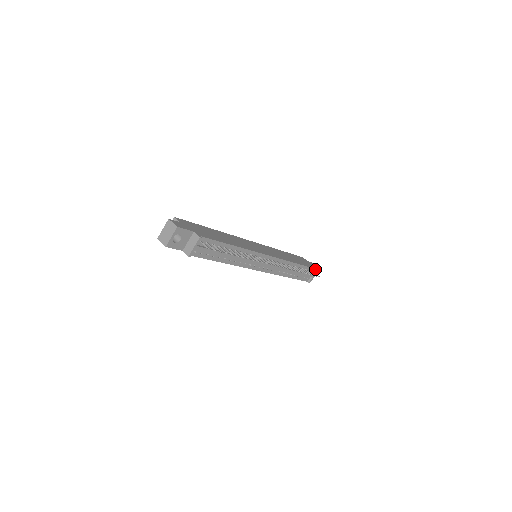
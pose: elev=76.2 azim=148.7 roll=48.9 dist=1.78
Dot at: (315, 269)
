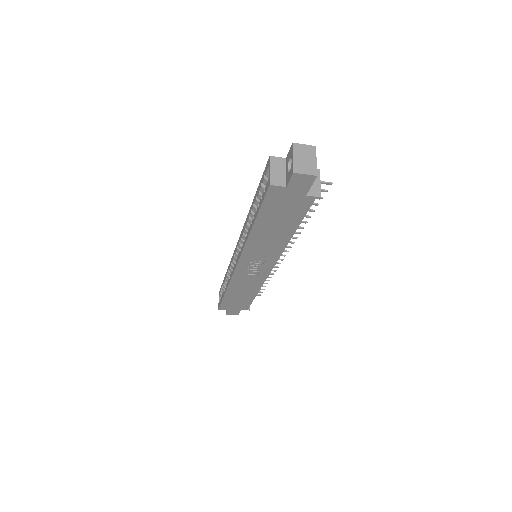
Dot at: occluded
